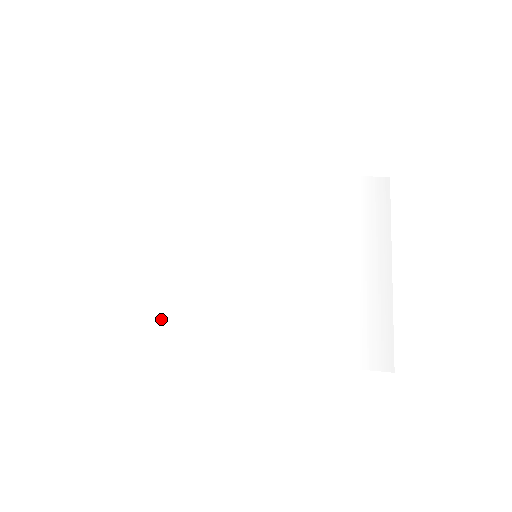
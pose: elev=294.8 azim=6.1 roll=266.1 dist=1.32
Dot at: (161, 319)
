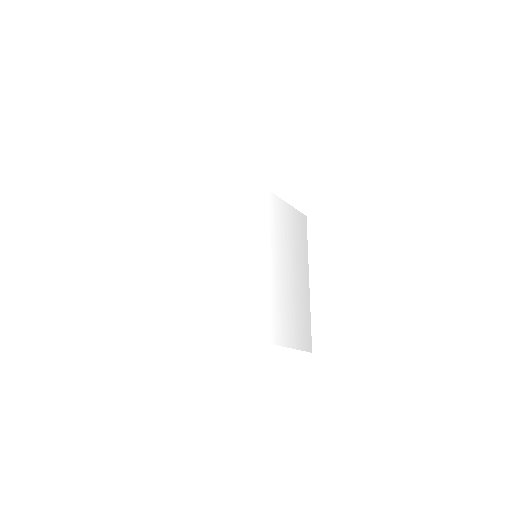
Dot at: (209, 301)
